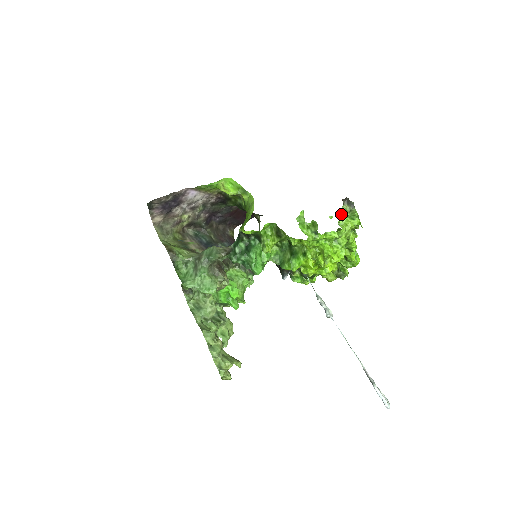
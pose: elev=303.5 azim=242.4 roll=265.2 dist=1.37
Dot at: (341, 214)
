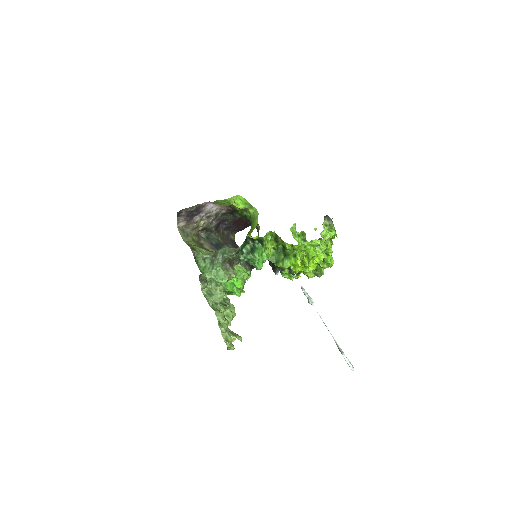
Dot at: (323, 227)
